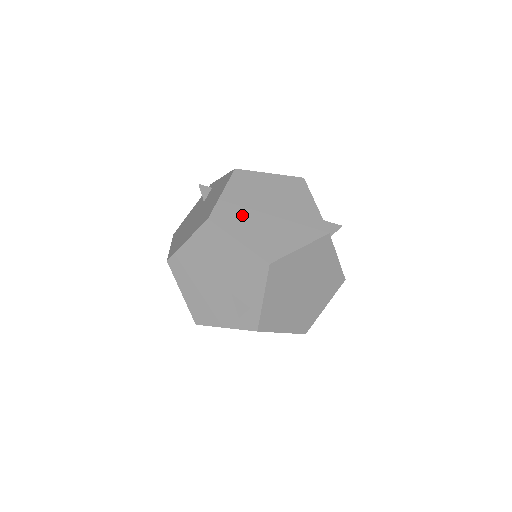
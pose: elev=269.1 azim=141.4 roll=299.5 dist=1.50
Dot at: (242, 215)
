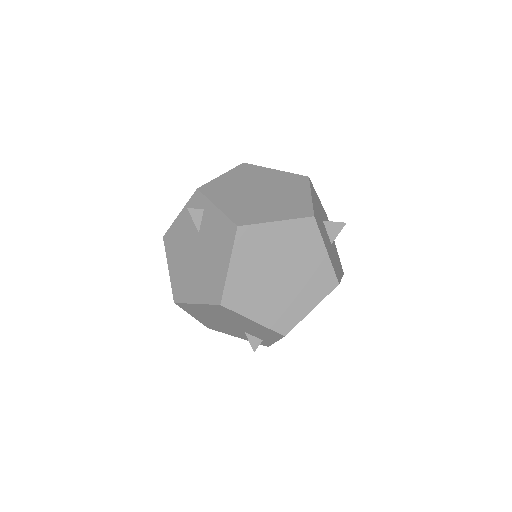
Dot at: (253, 290)
